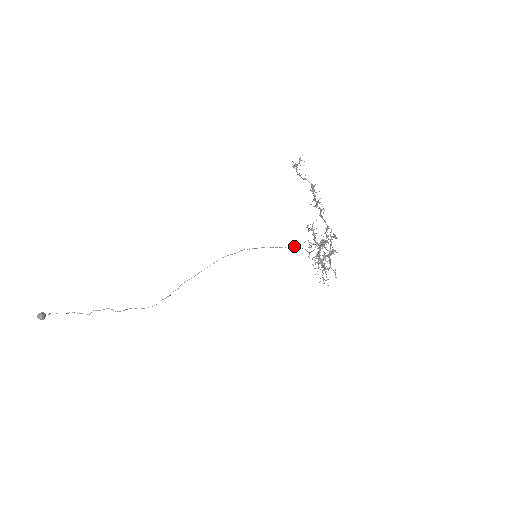
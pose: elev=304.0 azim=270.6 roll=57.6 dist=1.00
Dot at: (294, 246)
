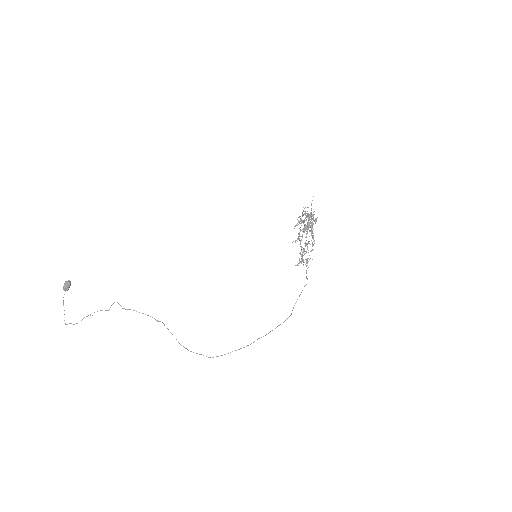
Dot at: occluded
